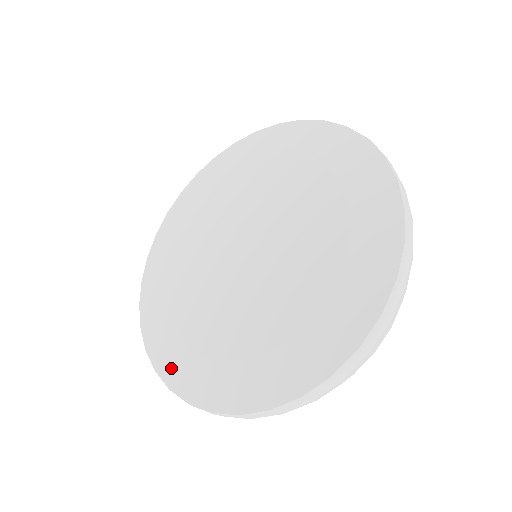
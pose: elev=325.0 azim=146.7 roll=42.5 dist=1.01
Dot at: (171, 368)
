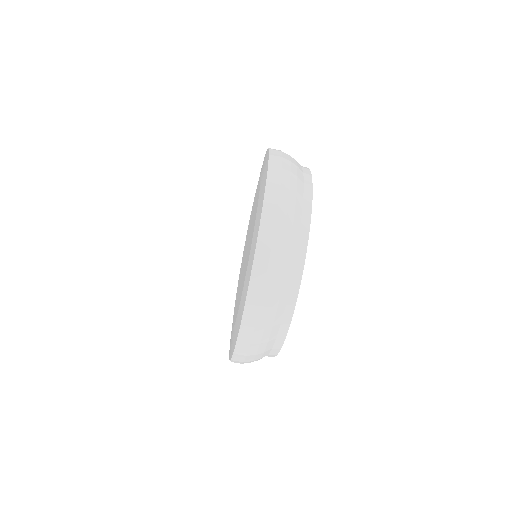
Dot at: occluded
